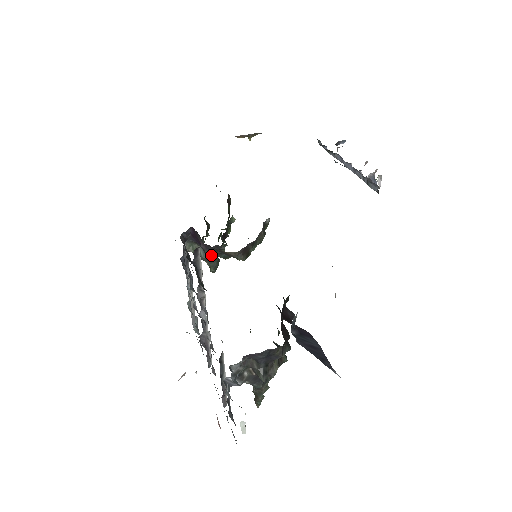
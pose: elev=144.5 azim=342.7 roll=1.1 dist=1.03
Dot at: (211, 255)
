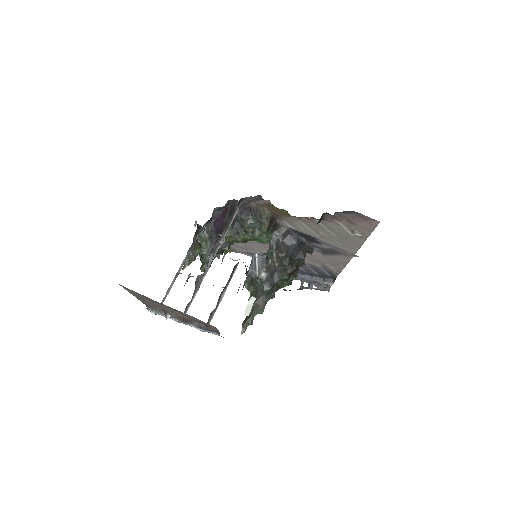
Dot at: (230, 232)
